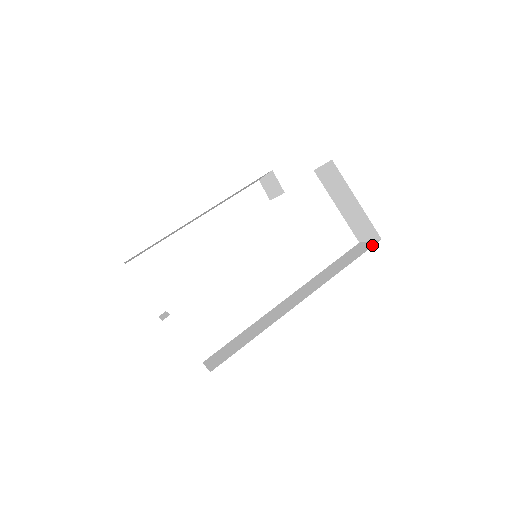
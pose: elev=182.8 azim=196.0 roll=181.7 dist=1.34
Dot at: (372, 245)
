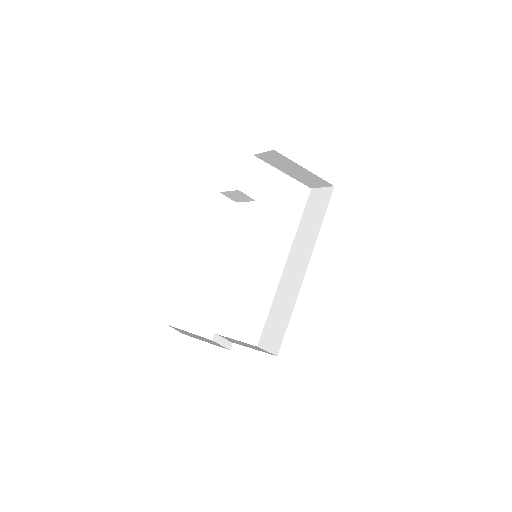
Dot at: (330, 194)
